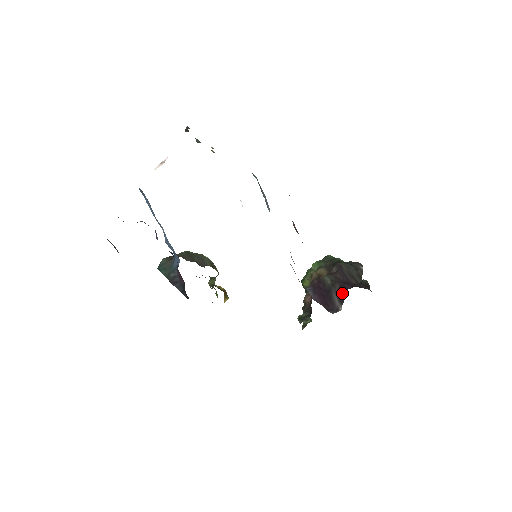
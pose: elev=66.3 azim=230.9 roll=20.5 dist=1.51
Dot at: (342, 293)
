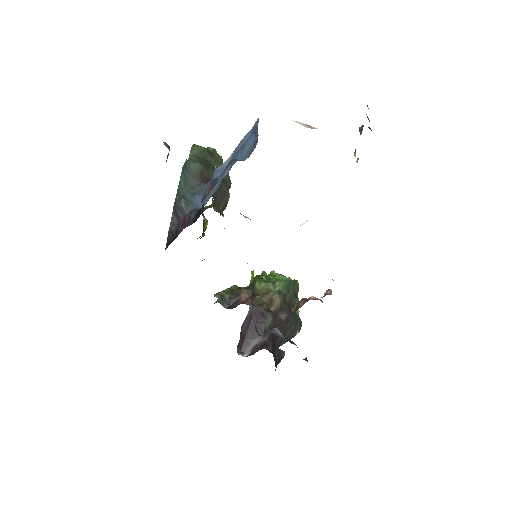
Dot at: (262, 346)
